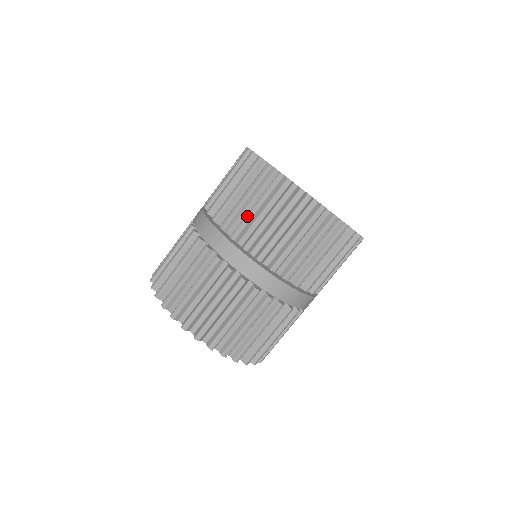
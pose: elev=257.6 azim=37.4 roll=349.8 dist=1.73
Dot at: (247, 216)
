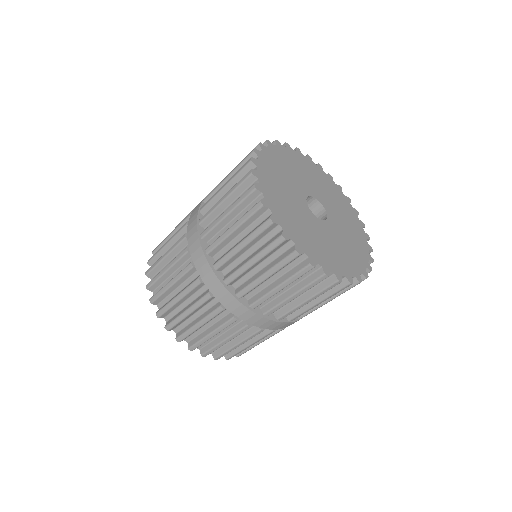
Dot at: (283, 303)
